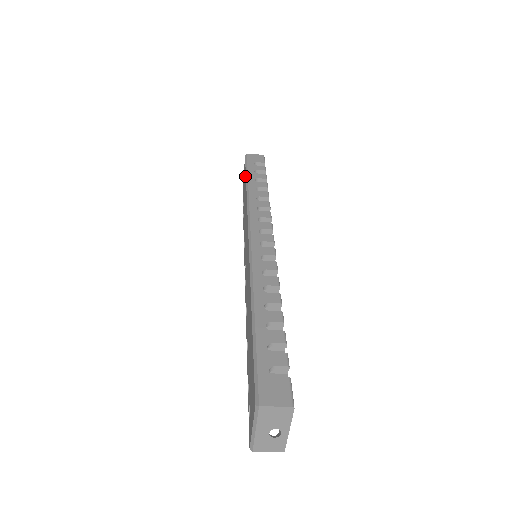
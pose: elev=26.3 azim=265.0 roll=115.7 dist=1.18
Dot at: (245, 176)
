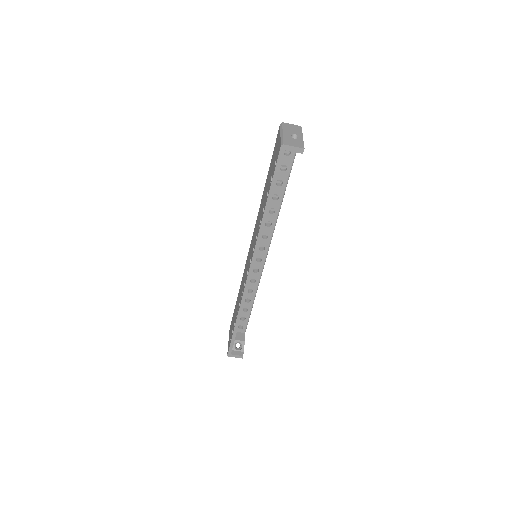
Dot at: occluded
